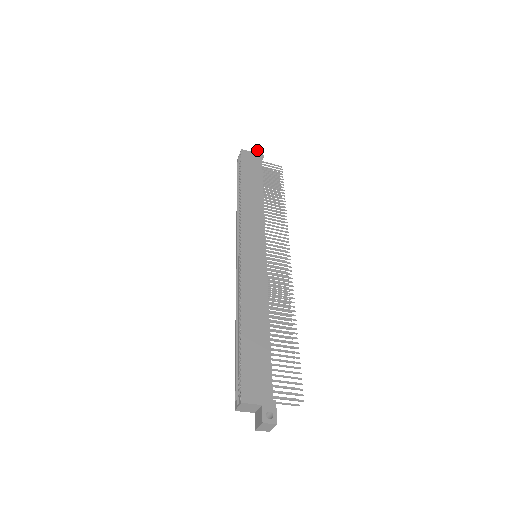
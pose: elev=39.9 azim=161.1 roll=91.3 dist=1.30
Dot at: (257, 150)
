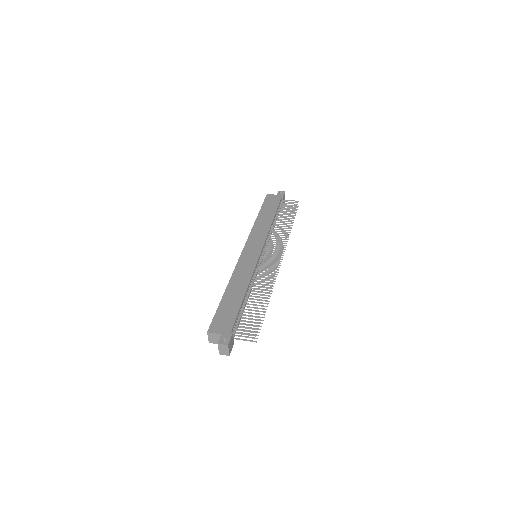
Dot at: (281, 193)
